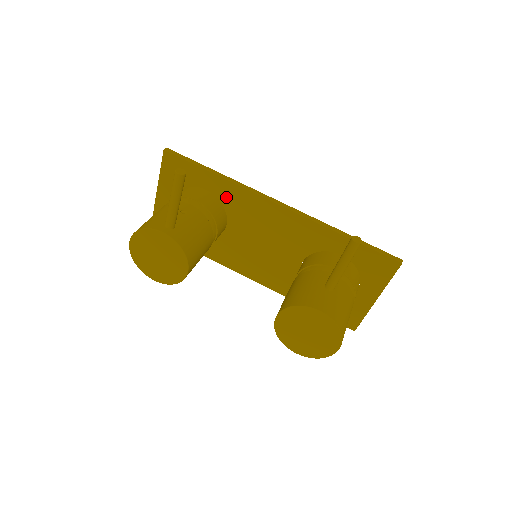
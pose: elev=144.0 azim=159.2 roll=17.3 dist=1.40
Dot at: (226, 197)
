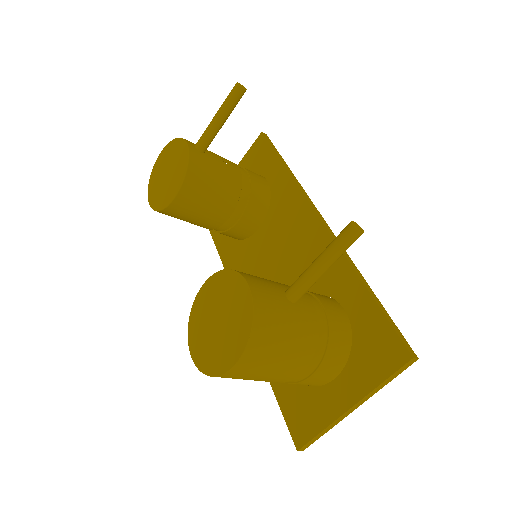
Dot at: (278, 194)
